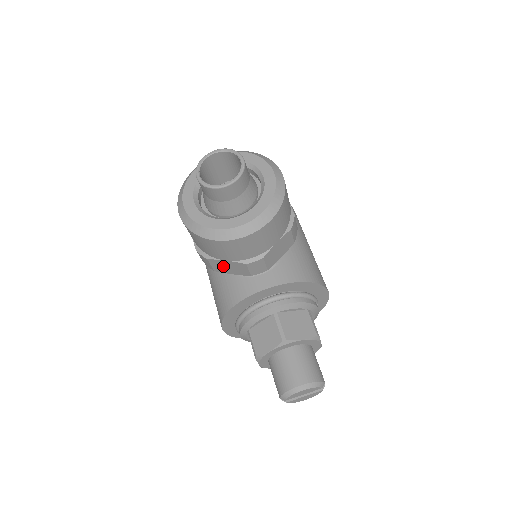
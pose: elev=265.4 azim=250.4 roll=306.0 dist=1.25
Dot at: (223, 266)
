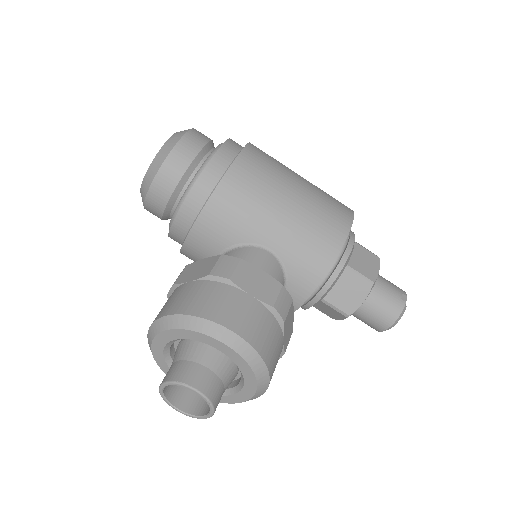
Dot at: occluded
